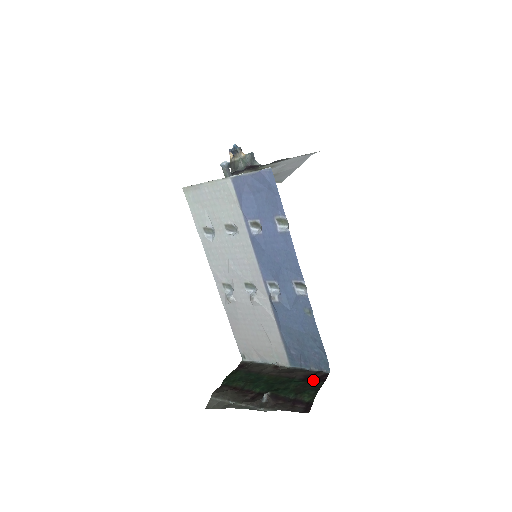
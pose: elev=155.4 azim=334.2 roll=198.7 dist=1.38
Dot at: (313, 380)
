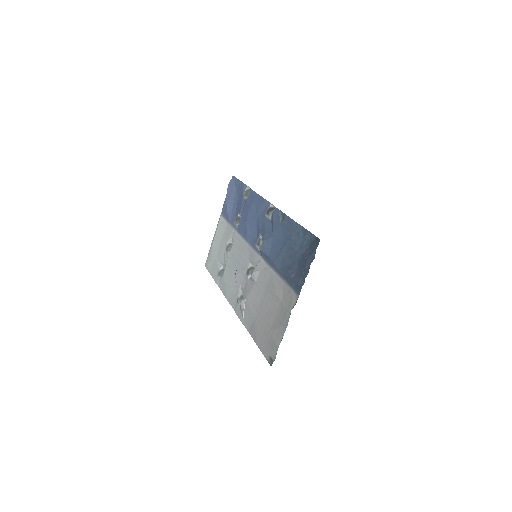
Dot at: occluded
